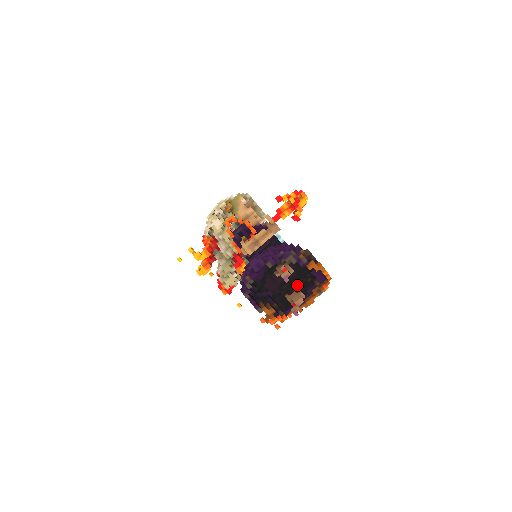
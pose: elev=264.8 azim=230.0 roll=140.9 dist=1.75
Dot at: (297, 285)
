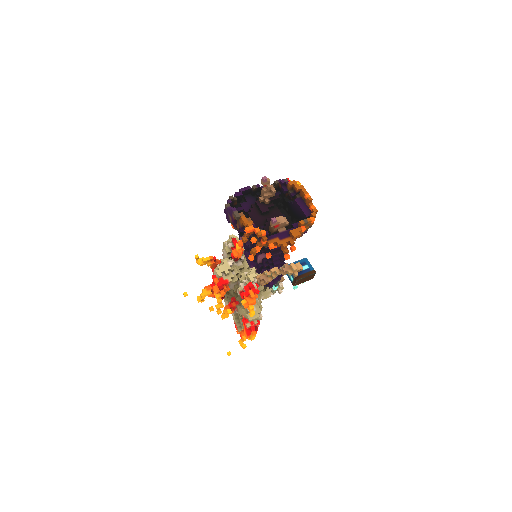
Dot at: occluded
